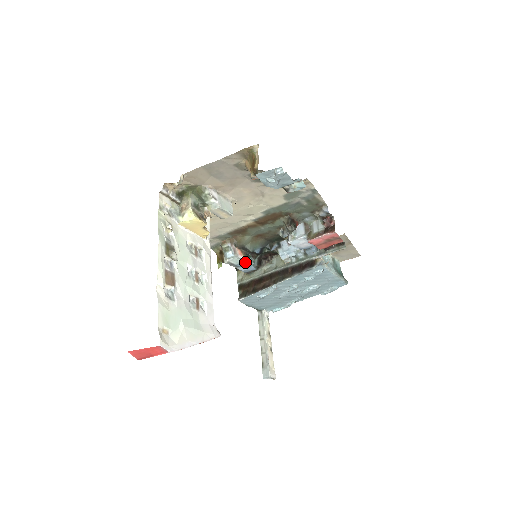
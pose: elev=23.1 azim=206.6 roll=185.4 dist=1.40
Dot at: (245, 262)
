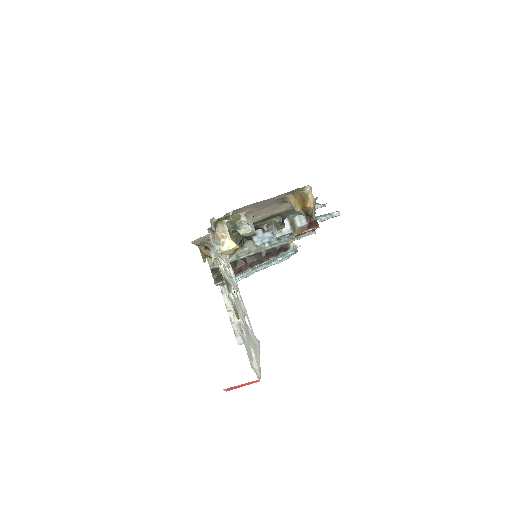
Dot at: (228, 254)
